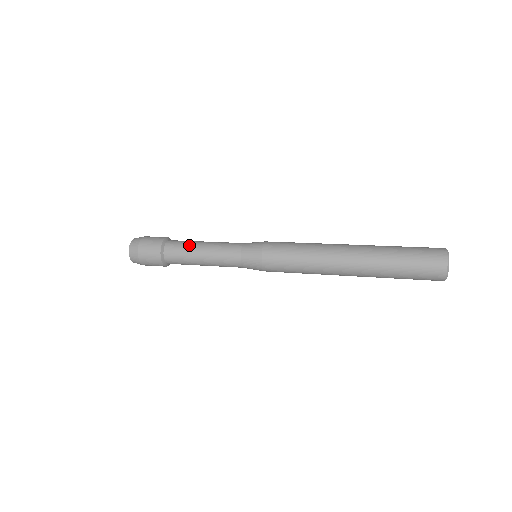
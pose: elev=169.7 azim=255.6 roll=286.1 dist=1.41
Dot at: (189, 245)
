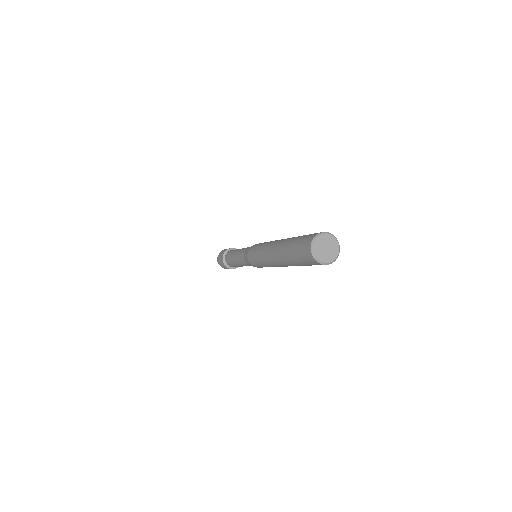
Dot at: (231, 255)
